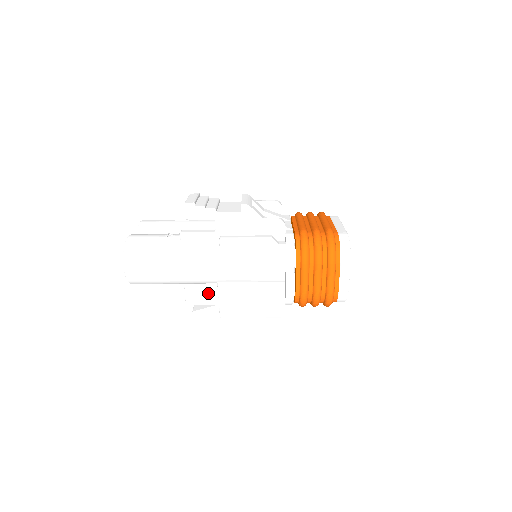
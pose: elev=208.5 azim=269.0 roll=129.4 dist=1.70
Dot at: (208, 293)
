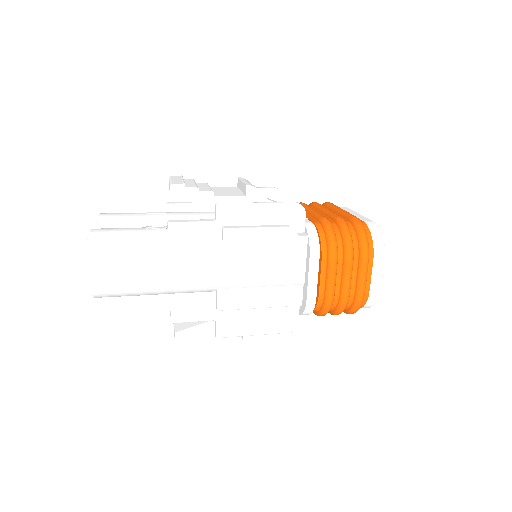
Dot at: (202, 305)
